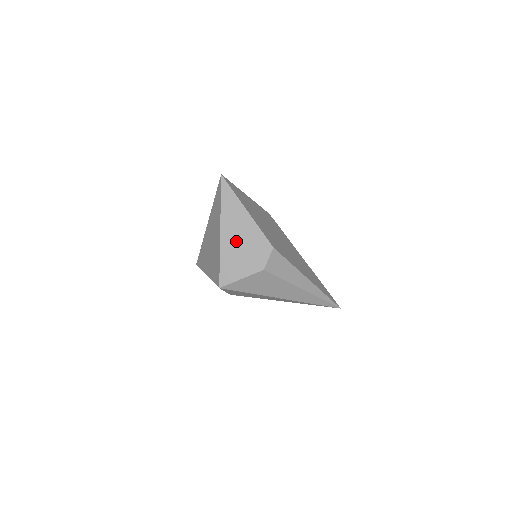
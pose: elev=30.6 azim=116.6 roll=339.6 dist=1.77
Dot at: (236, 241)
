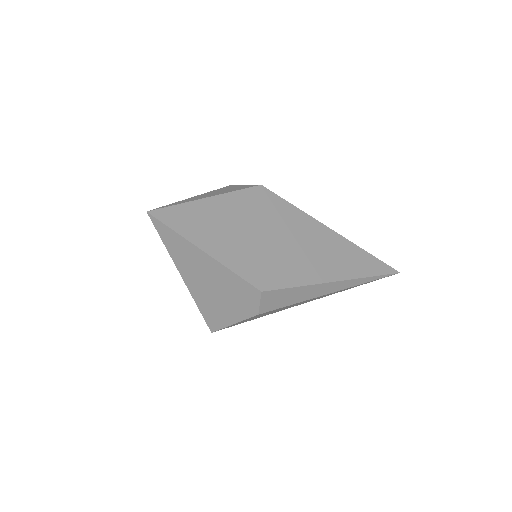
Dot at: (208, 288)
